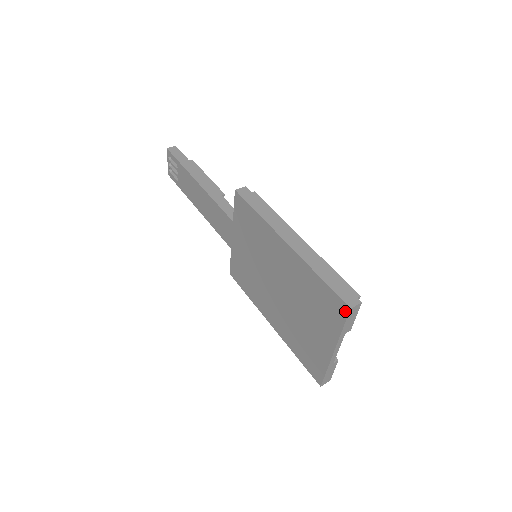
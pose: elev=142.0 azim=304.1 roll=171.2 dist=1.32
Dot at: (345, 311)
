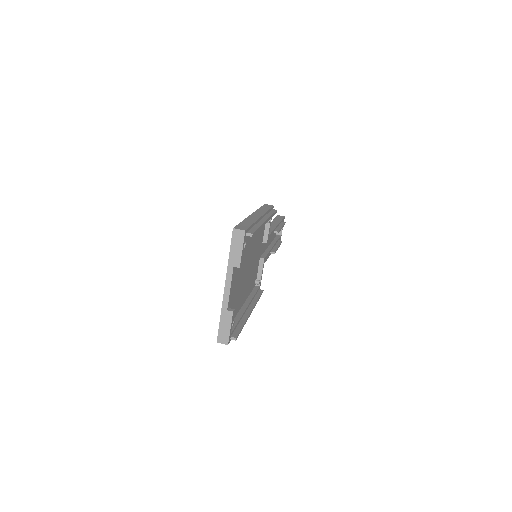
Dot at: (233, 234)
